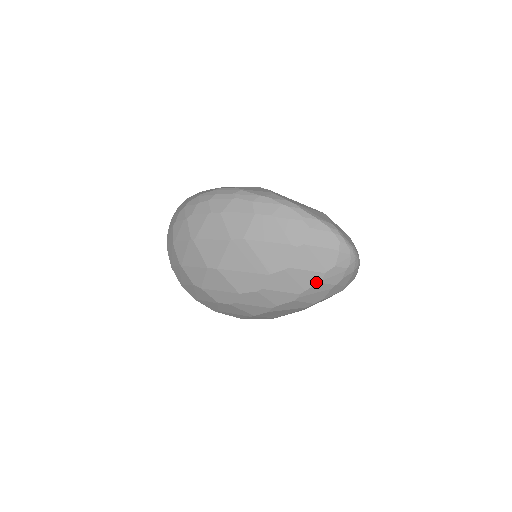
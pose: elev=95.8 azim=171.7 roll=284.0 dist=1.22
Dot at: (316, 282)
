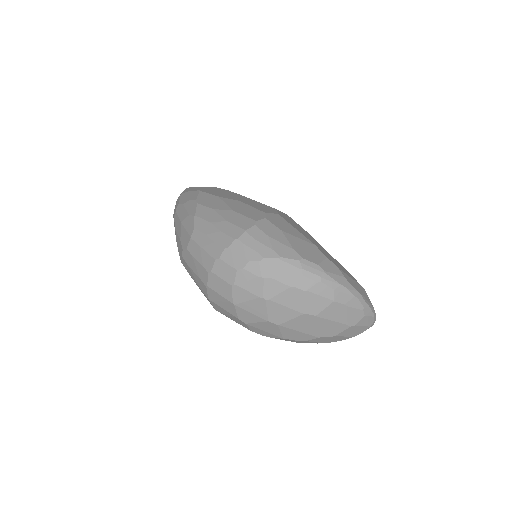
Dot at: occluded
